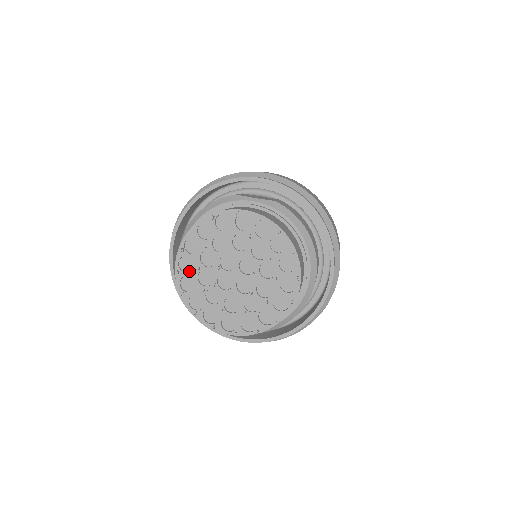
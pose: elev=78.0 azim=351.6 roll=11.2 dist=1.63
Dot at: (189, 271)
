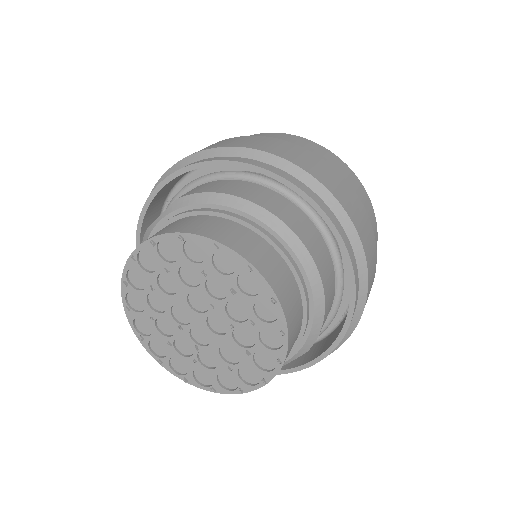
Dot at: (168, 352)
